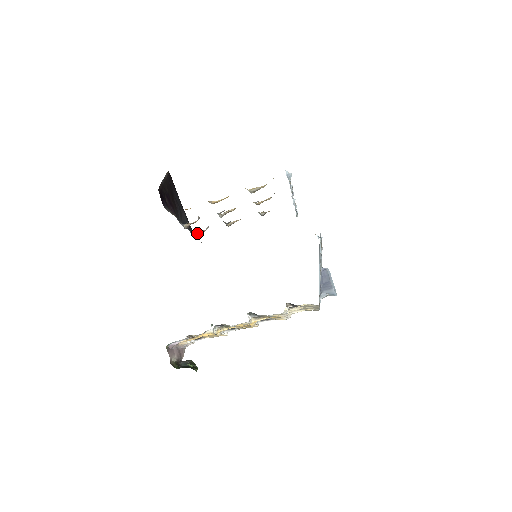
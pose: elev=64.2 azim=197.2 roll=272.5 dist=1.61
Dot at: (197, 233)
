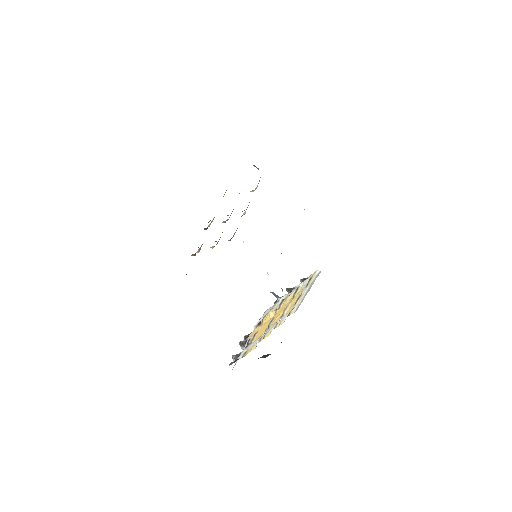
Dot at: (192, 255)
